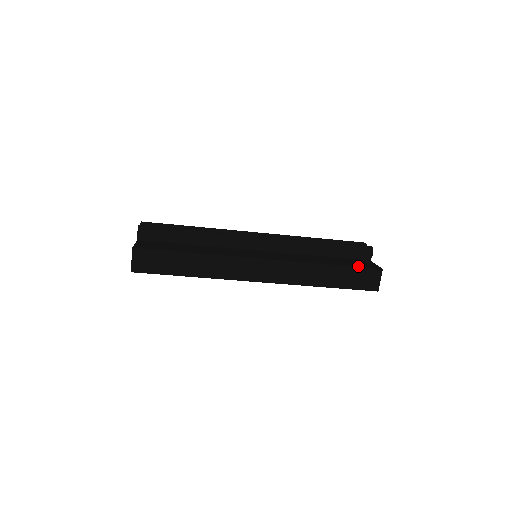
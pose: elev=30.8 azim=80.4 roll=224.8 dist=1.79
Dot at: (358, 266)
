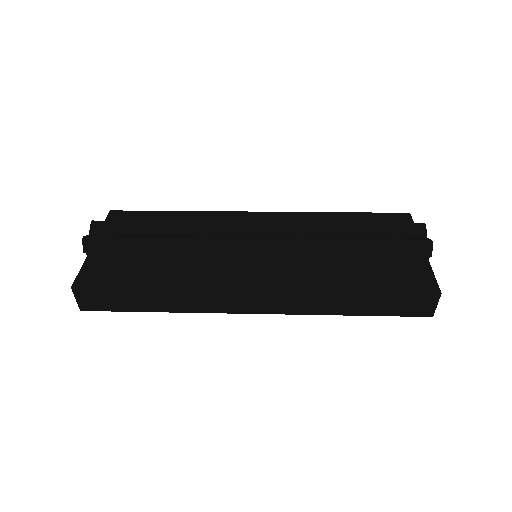
Dot at: (401, 290)
